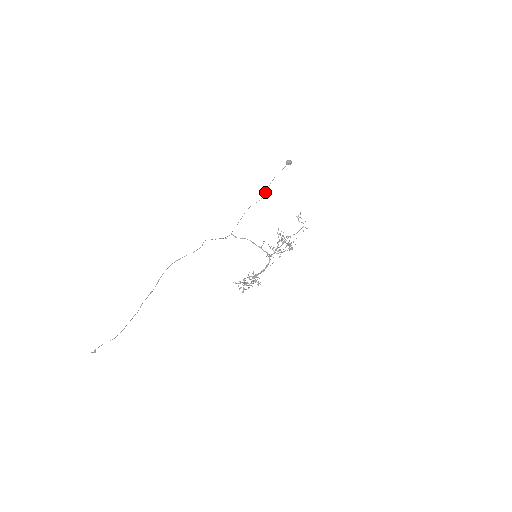
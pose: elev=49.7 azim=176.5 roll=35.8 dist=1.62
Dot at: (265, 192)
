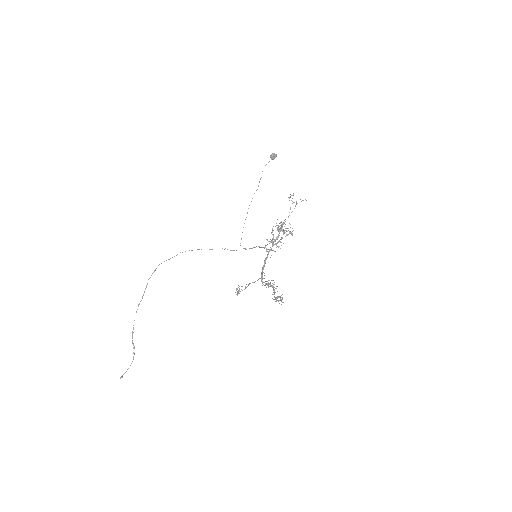
Dot at: occluded
